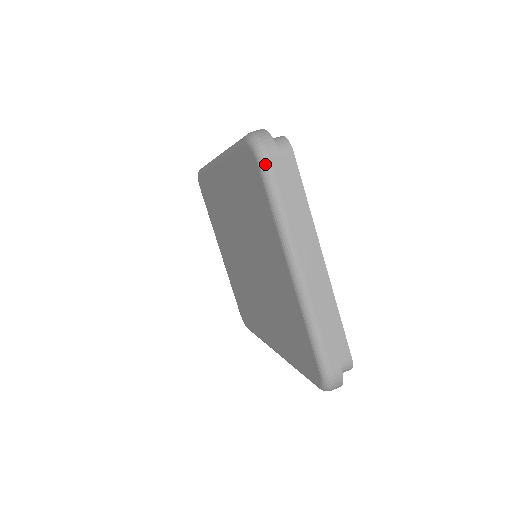
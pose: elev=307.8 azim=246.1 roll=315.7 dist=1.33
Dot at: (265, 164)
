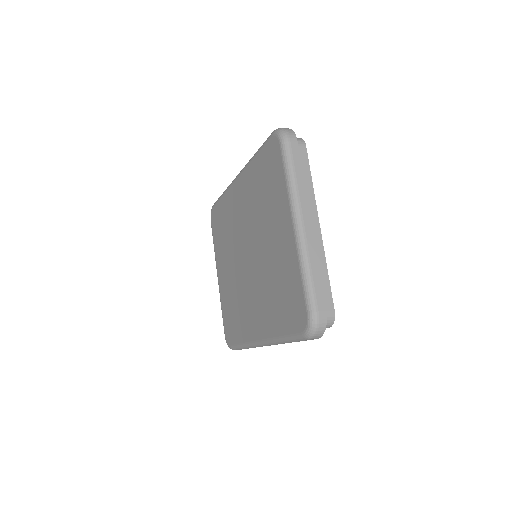
Dot at: (286, 144)
